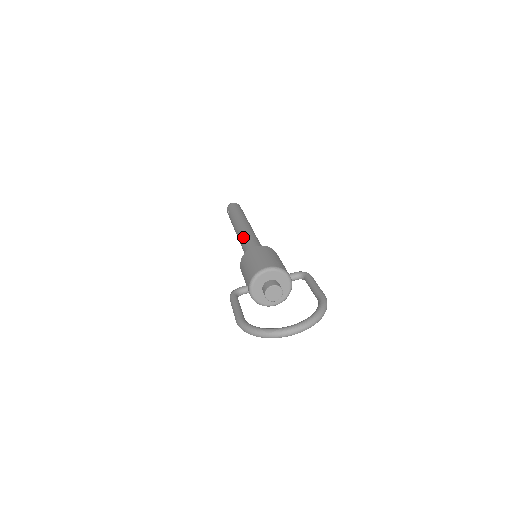
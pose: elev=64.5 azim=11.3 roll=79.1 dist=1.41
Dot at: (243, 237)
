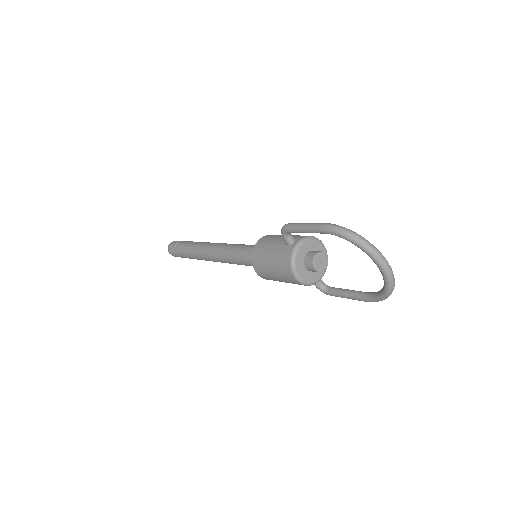
Dot at: occluded
